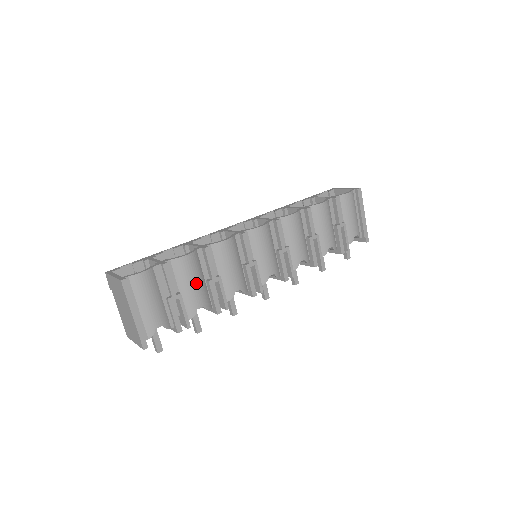
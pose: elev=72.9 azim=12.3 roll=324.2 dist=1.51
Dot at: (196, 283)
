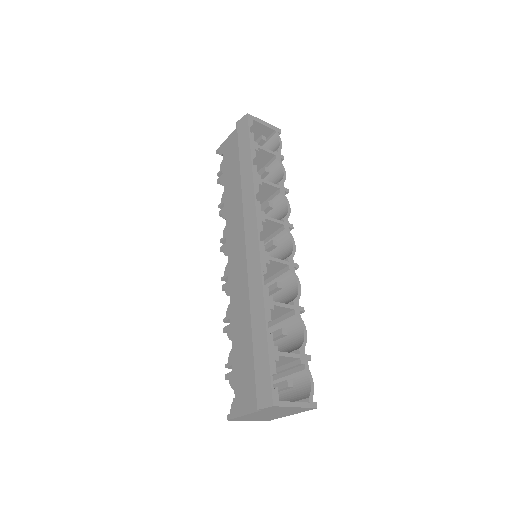
Dot at: (285, 340)
